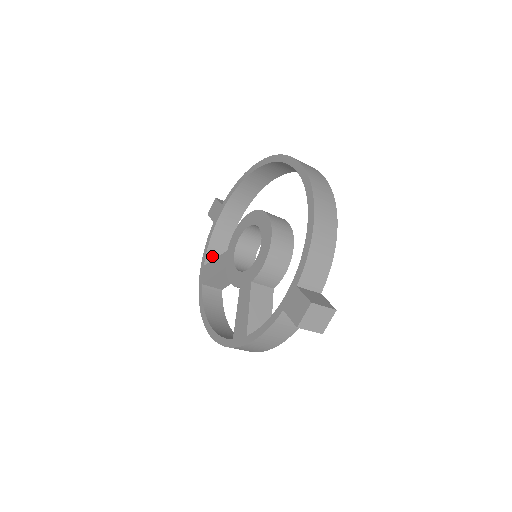
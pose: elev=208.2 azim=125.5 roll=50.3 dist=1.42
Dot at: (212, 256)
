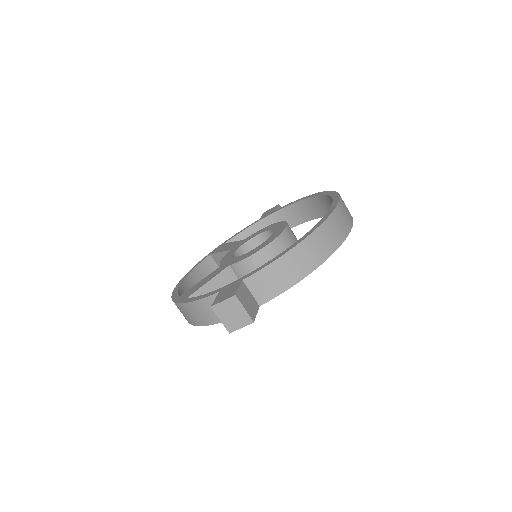
Dot at: occluded
